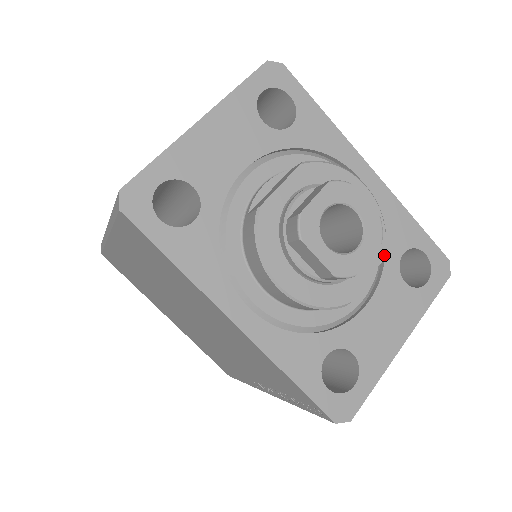
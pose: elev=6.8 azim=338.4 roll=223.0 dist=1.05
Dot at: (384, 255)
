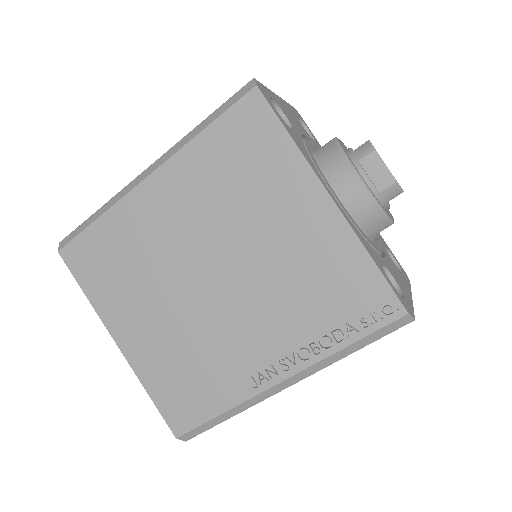
Dot at: (393, 218)
